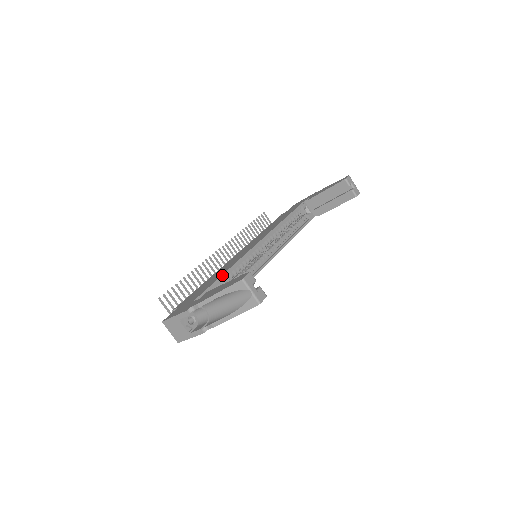
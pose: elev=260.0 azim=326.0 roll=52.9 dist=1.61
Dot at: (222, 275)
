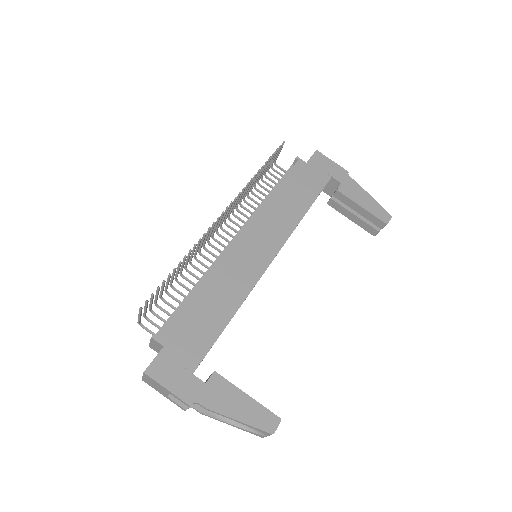
Dot at: occluded
